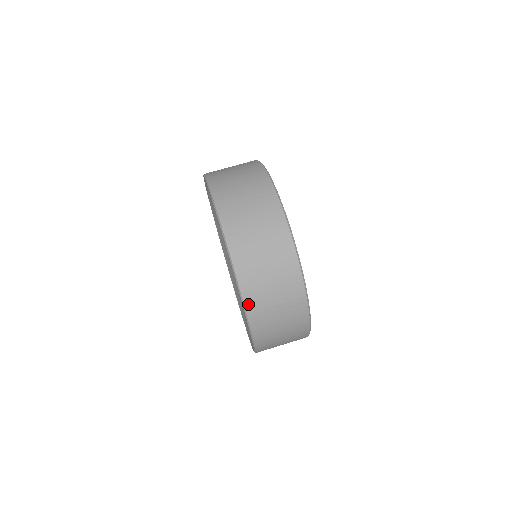
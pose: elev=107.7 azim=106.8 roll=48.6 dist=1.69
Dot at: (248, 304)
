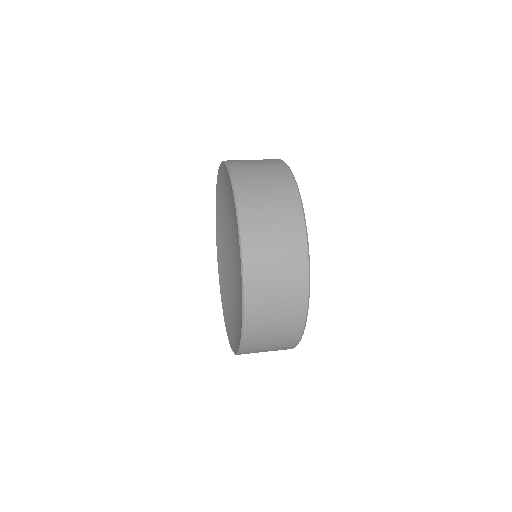
Dot at: (228, 161)
